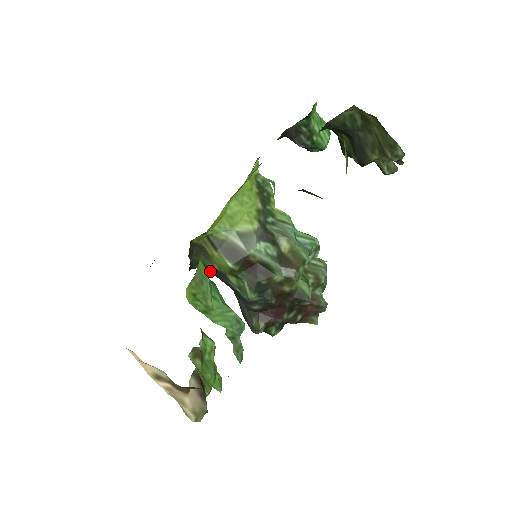
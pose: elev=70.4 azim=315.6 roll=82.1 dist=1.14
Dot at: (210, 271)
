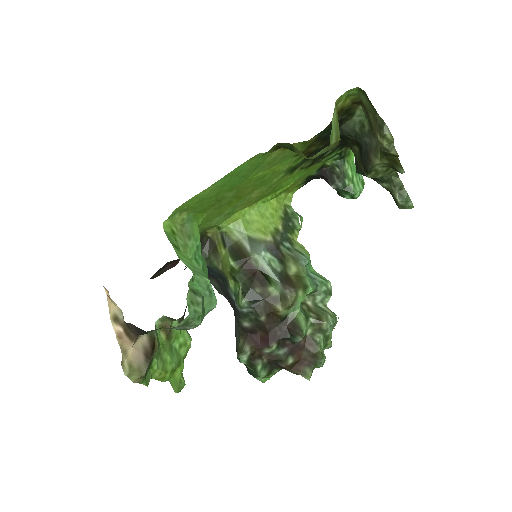
Dot at: (220, 286)
